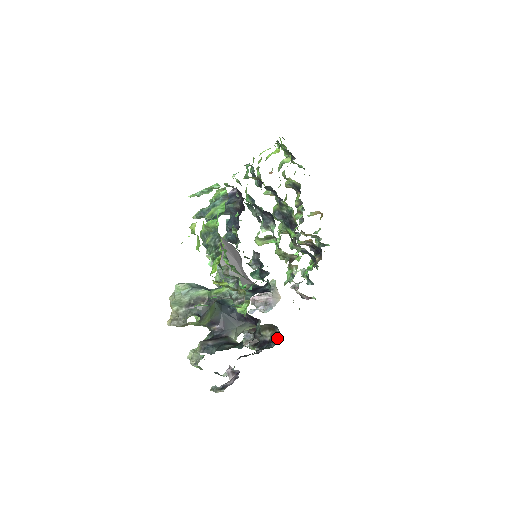
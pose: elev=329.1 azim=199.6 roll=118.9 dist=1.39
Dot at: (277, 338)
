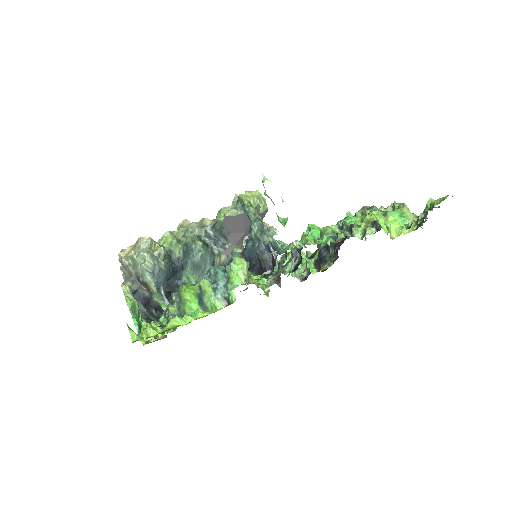
Dot at: occluded
